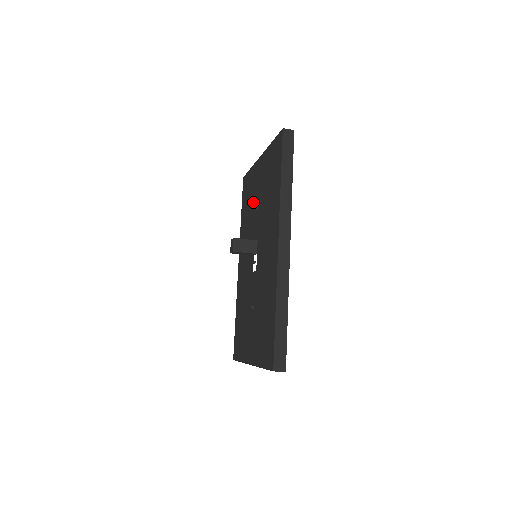
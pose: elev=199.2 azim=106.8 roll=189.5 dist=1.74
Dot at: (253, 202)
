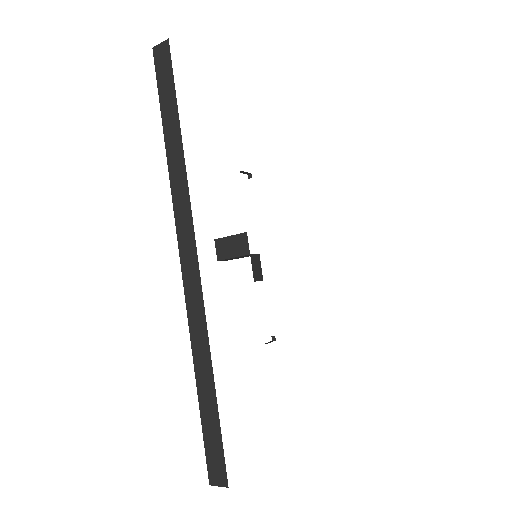
Dot at: occluded
